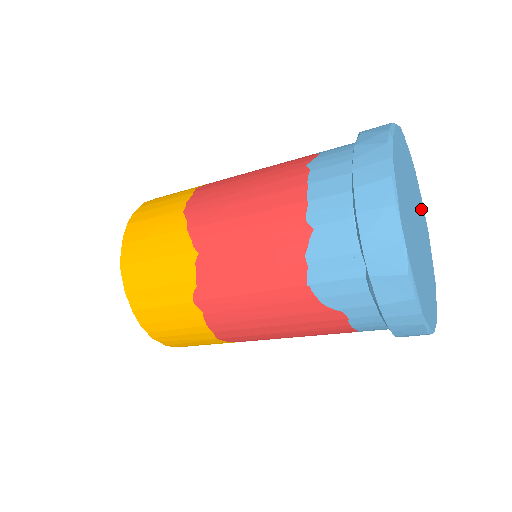
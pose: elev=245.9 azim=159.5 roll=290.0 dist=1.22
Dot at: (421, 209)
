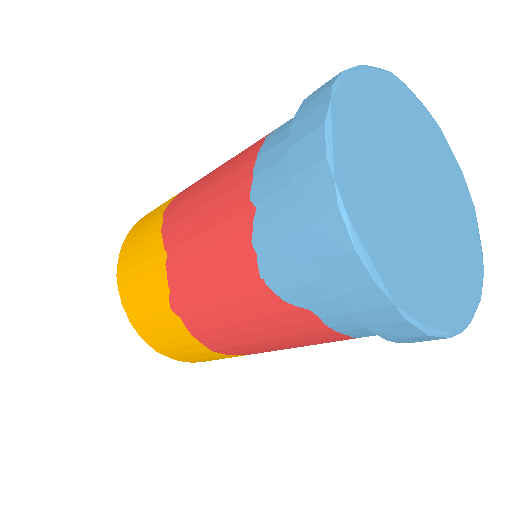
Dot at: (450, 175)
